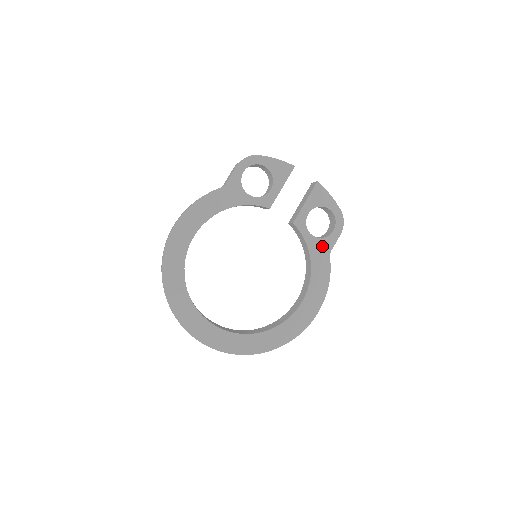
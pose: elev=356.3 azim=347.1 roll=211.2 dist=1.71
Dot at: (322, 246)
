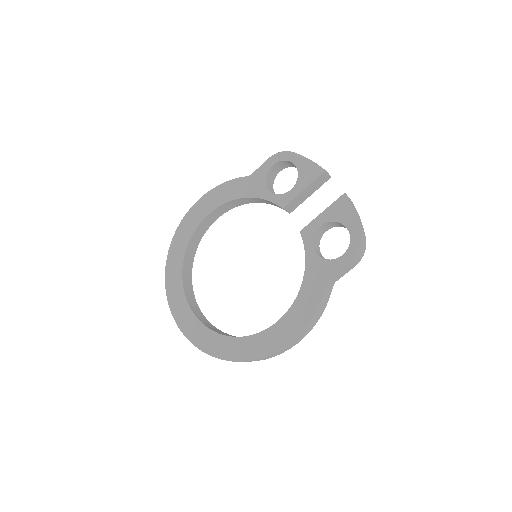
Dot at: (322, 268)
